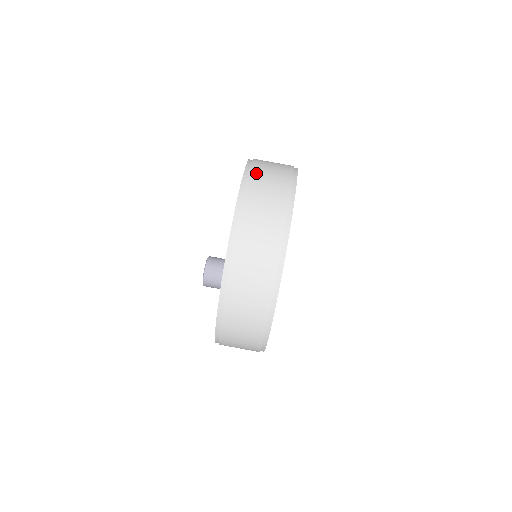
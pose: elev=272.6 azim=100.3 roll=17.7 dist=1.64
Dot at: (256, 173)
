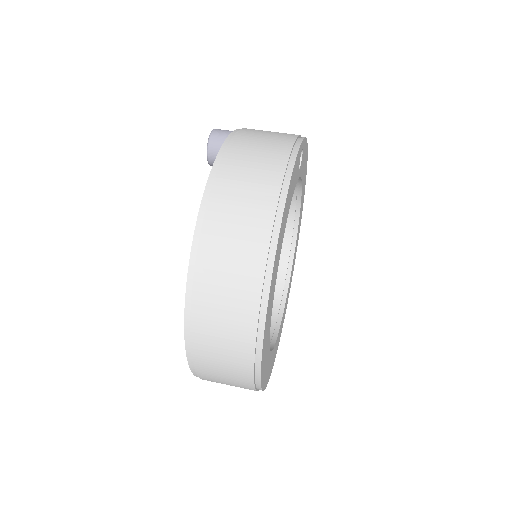
Dot at: occluded
